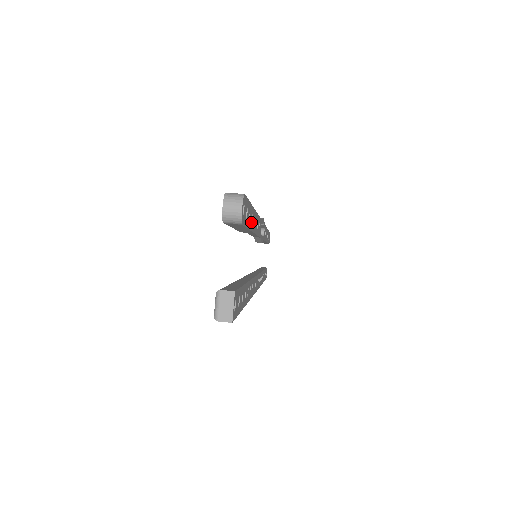
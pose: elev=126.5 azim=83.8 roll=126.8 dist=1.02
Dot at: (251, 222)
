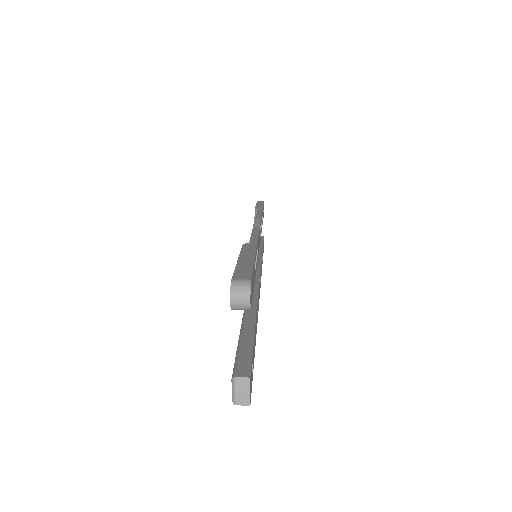
Dot at: (255, 271)
